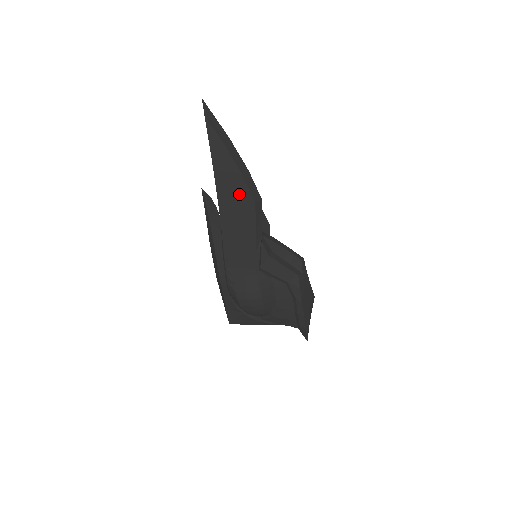
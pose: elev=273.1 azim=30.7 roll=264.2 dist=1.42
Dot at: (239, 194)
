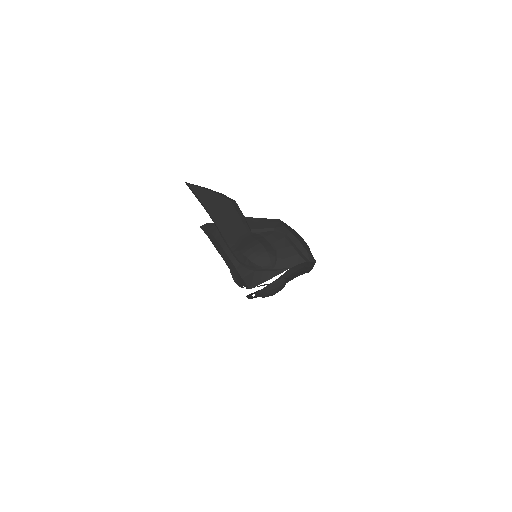
Dot at: (219, 202)
